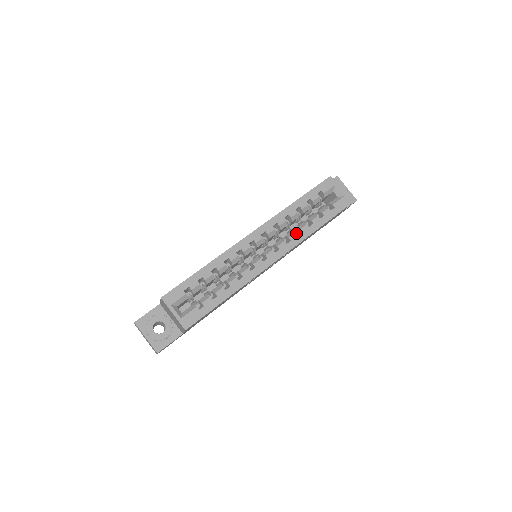
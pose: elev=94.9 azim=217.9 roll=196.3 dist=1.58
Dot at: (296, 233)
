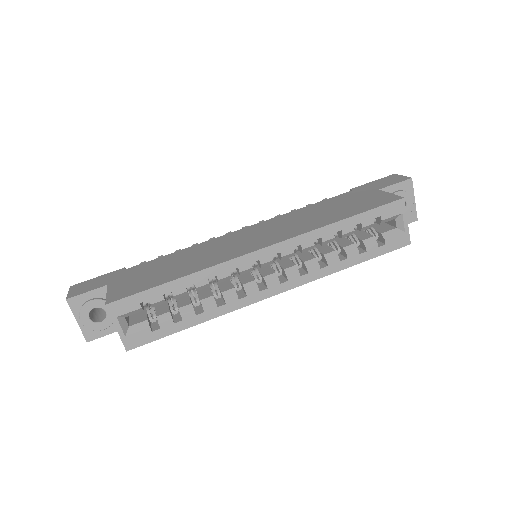
Dot at: (319, 265)
